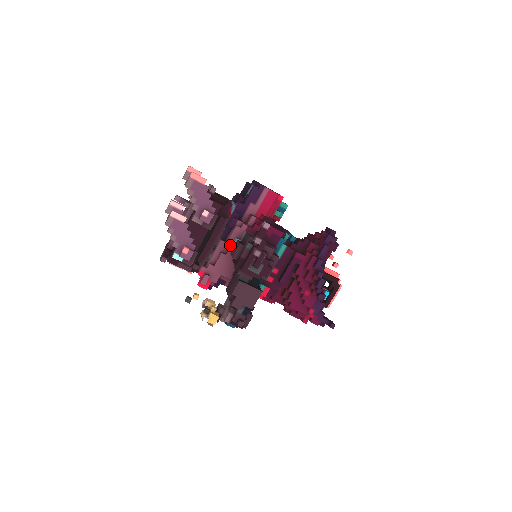
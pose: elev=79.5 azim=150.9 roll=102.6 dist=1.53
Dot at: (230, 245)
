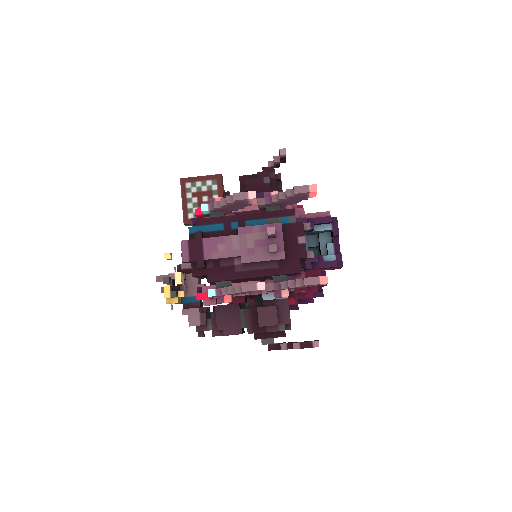
Dot at: (263, 294)
